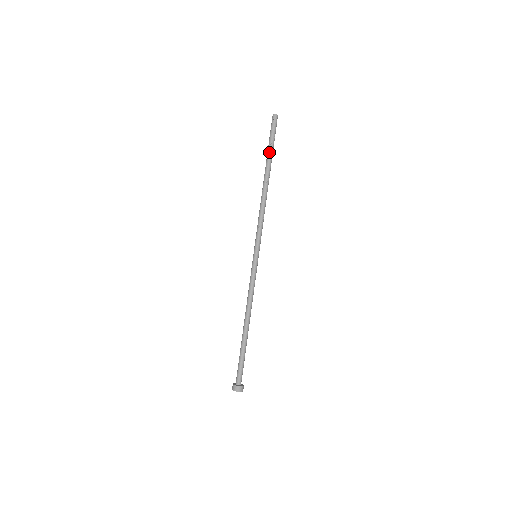
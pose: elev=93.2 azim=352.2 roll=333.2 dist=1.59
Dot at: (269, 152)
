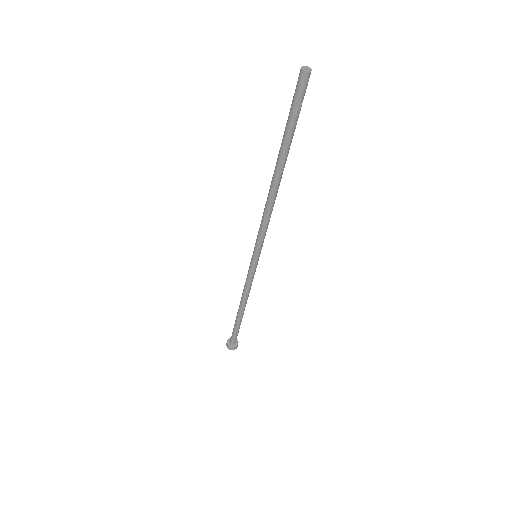
Dot at: (283, 135)
